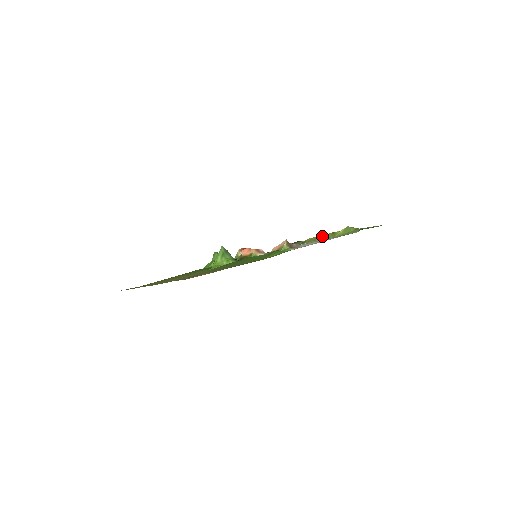
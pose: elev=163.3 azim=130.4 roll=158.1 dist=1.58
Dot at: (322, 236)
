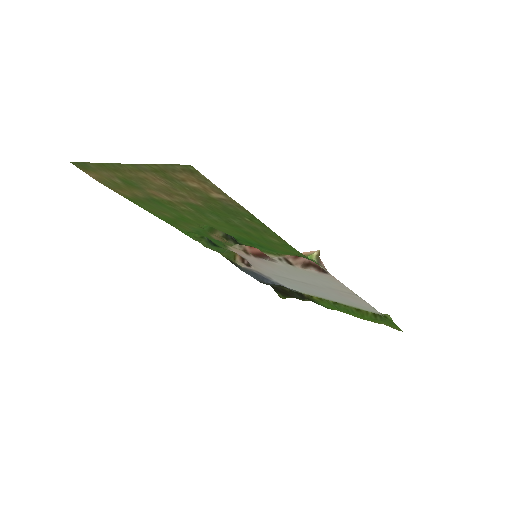
Dot at: occluded
